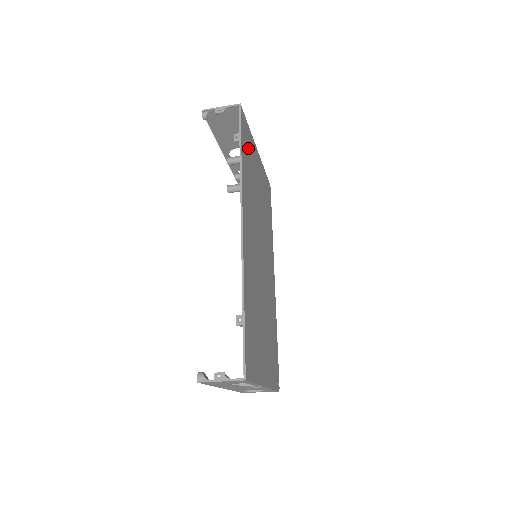
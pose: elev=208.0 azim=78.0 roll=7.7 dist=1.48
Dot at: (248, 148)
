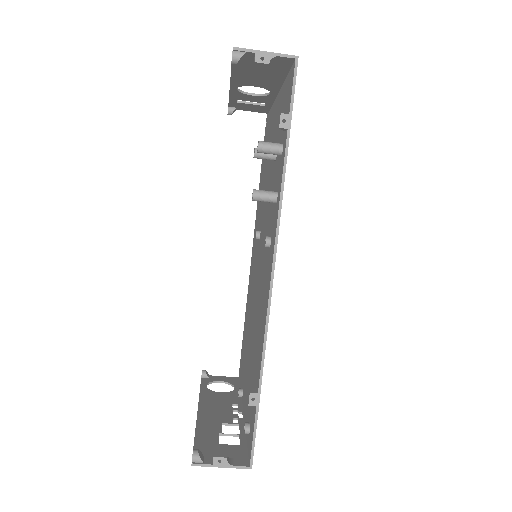
Dot at: occluded
